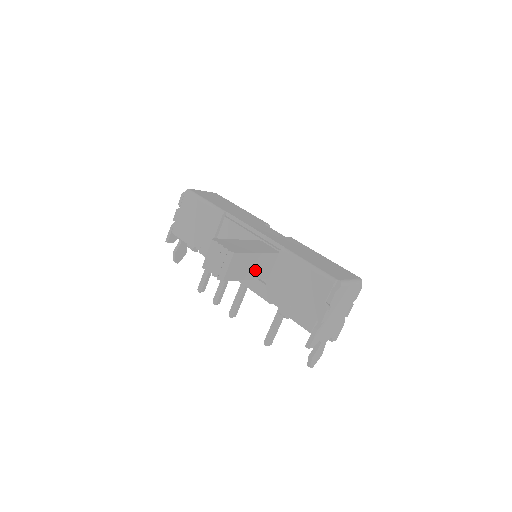
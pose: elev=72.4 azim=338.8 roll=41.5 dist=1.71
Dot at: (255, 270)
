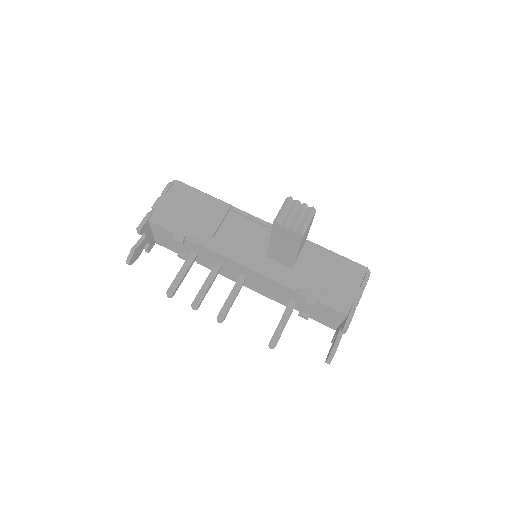
Dot at: occluded
